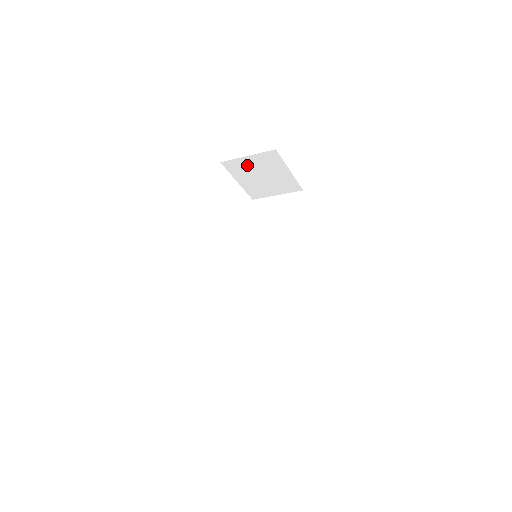
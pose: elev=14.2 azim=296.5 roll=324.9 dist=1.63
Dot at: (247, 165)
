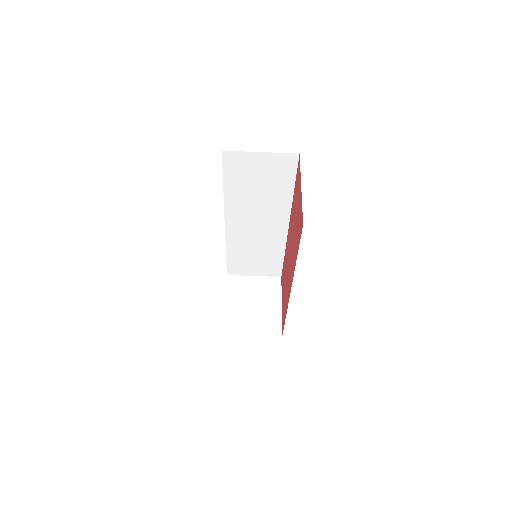
Dot at: (247, 286)
